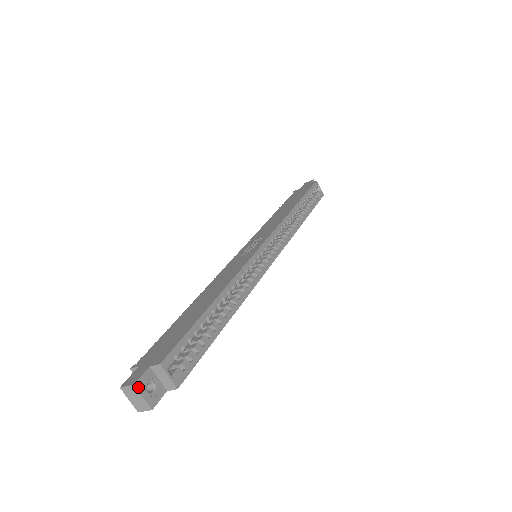
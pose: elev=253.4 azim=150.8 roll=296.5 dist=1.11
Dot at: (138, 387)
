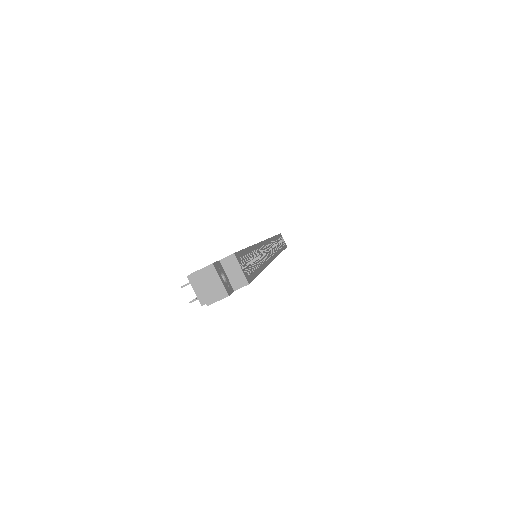
Dot at: (216, 268)
